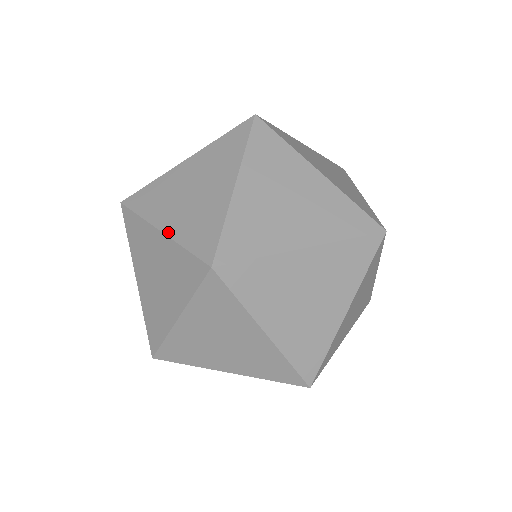
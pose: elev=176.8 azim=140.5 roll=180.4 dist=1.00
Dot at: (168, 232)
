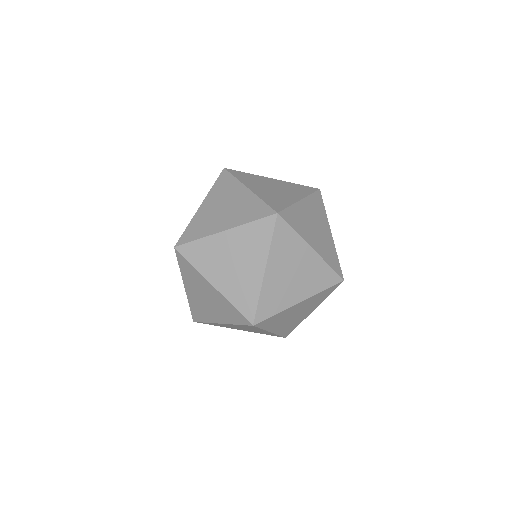
Dot at: (231, 227)
